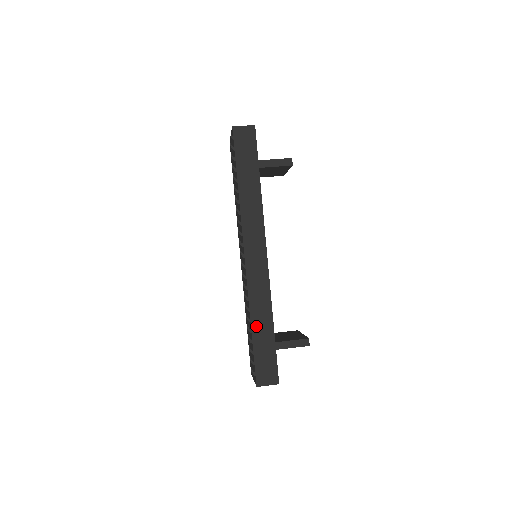
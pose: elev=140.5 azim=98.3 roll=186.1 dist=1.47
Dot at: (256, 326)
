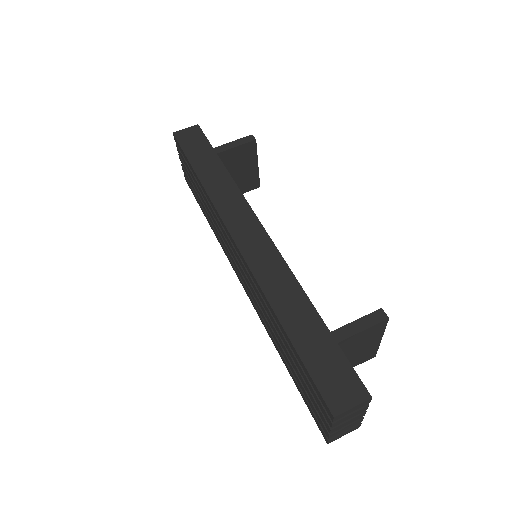
Dot at: (288, 319)
